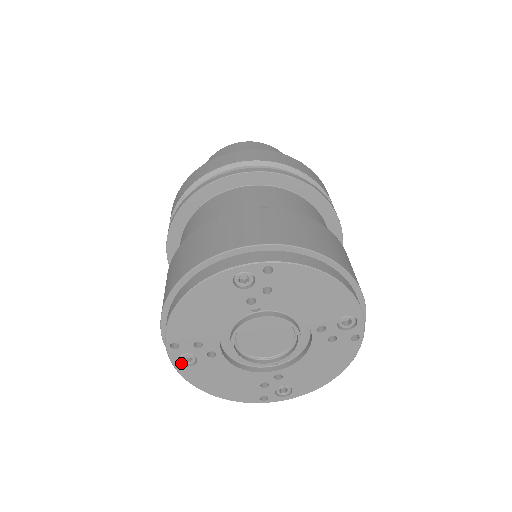
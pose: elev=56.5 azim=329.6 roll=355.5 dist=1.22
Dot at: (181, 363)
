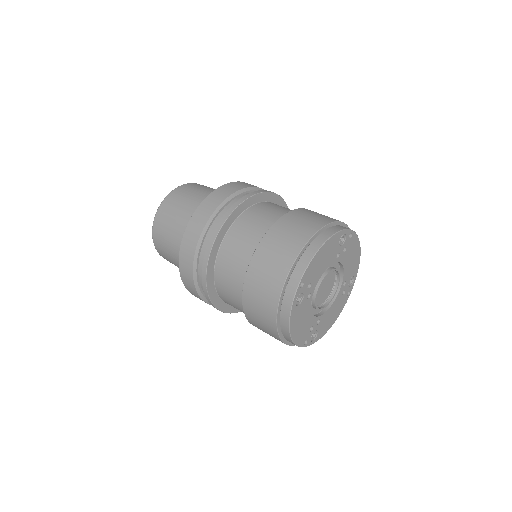
Dot at: (313, 339)
